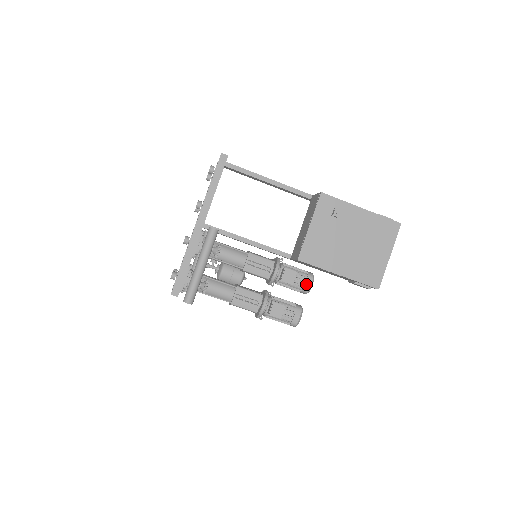
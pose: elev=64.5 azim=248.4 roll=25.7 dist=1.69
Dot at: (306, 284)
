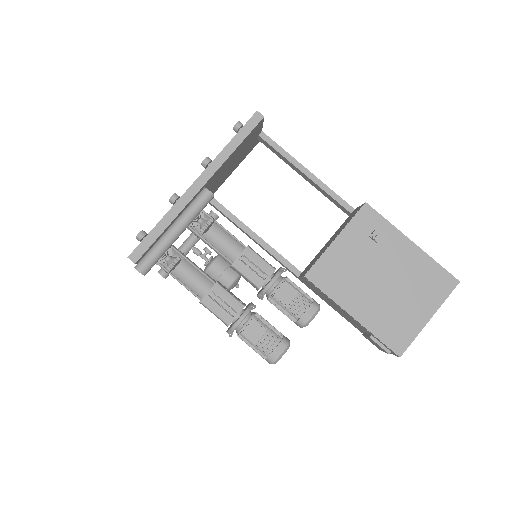
Dot at: (305, 314)
